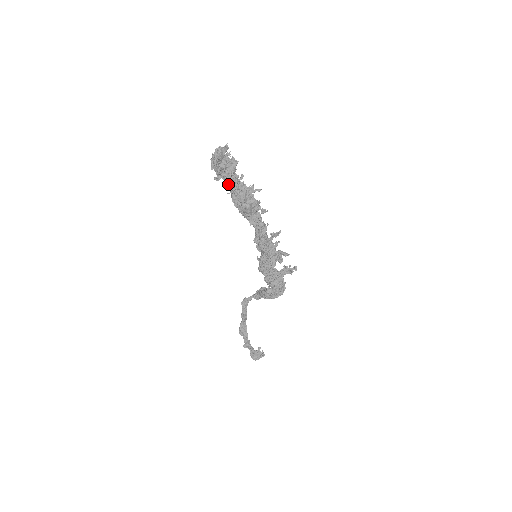
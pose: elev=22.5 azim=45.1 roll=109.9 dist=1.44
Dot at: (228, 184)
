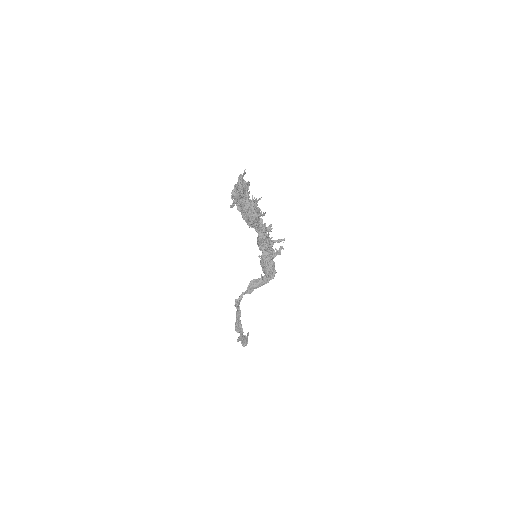
Dot at: (241, 206)
